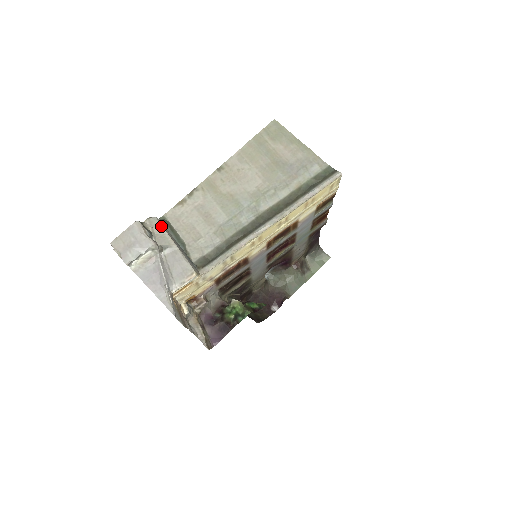
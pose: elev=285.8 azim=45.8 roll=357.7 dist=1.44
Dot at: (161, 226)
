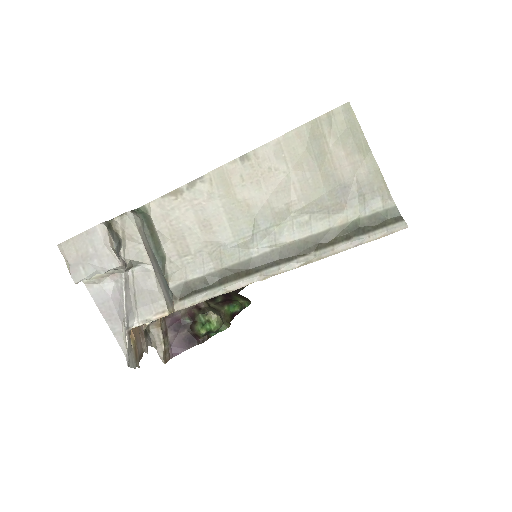
Dot at: (137, 231)
